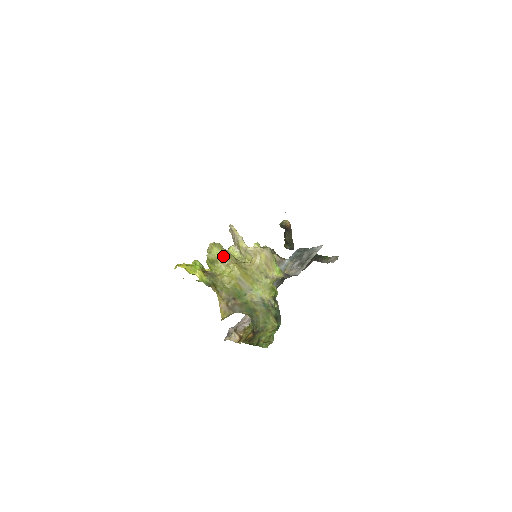
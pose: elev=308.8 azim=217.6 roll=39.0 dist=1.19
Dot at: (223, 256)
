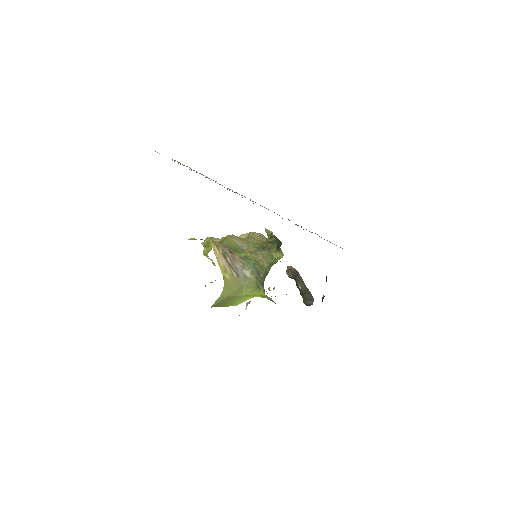
Dot at: (216, 238)
